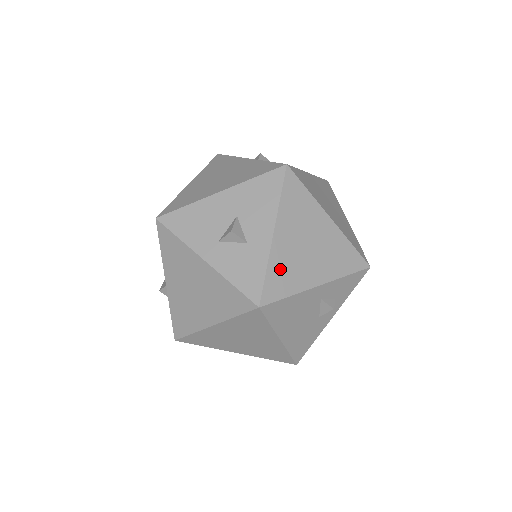
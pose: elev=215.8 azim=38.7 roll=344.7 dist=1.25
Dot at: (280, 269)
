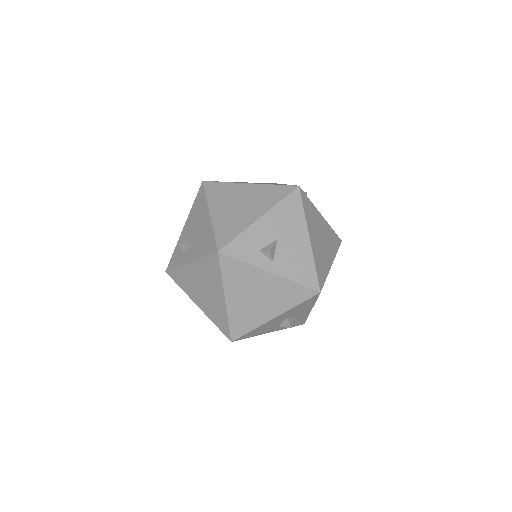
Dot at: occluded
